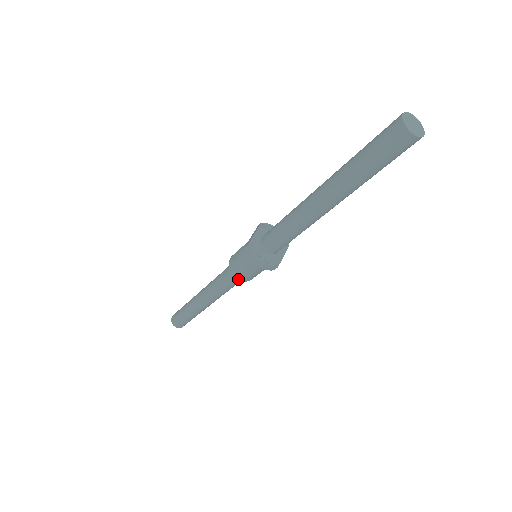
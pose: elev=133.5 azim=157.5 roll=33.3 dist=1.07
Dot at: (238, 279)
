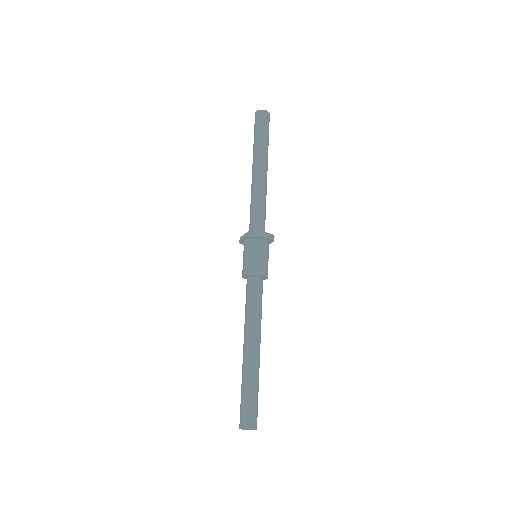
Dot at: (261, 275)
